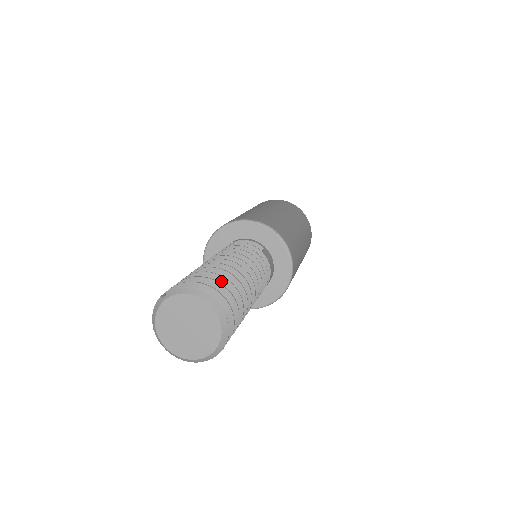
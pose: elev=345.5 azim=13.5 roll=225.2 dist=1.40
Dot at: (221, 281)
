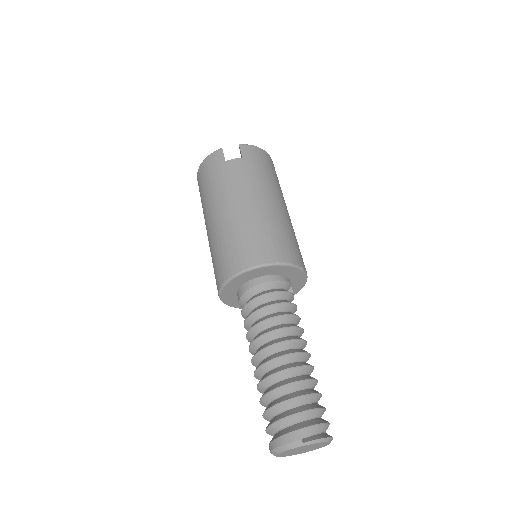
Dot at: (319, 398)
